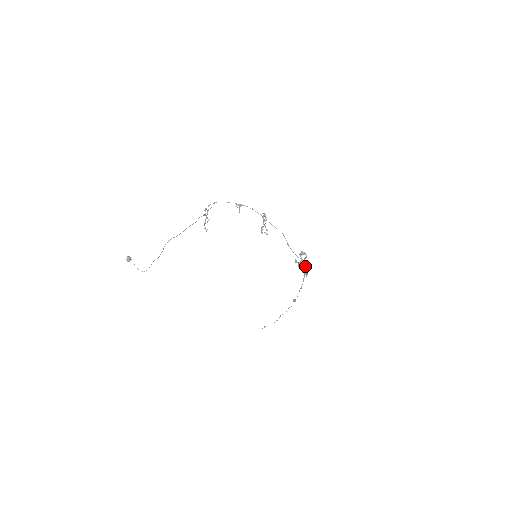
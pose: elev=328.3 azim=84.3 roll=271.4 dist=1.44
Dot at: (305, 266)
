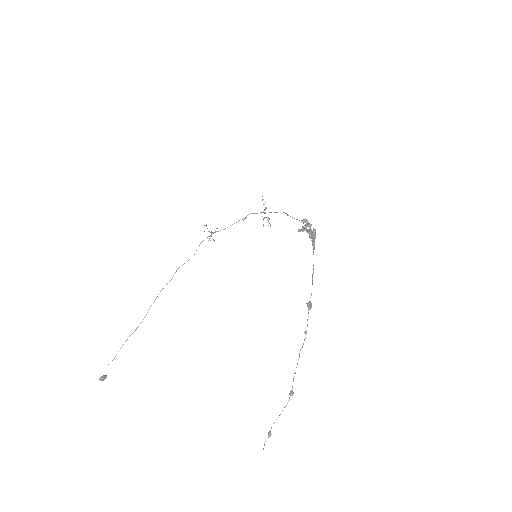
Dot at: (311, 231)
